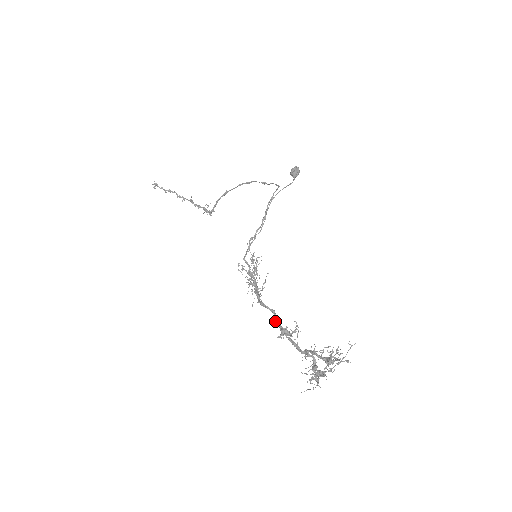
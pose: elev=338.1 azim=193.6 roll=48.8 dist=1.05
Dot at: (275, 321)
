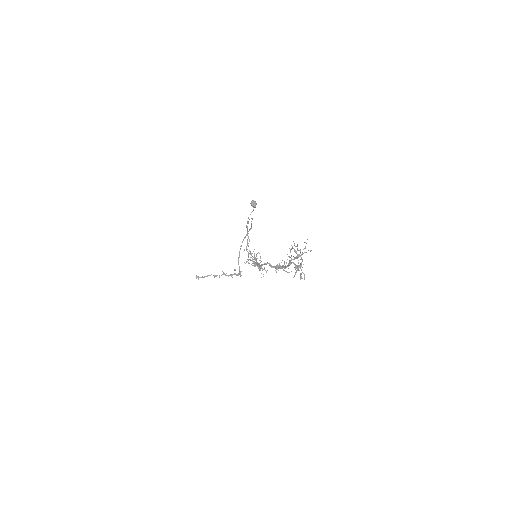
Dot at: (270, 266)
